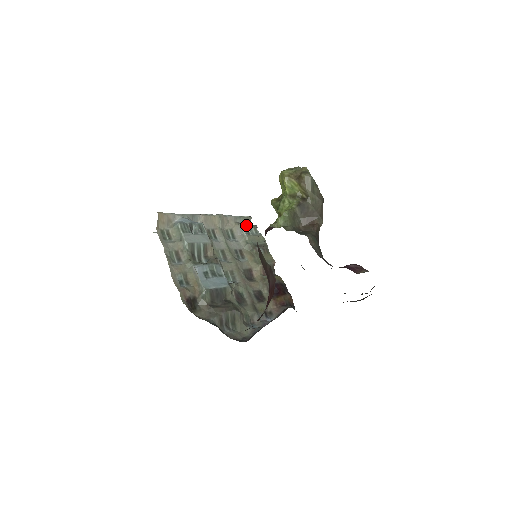
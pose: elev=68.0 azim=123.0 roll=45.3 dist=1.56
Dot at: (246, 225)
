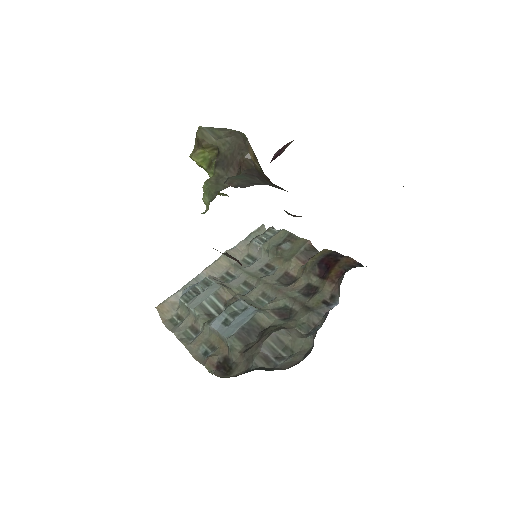
Dot at: (258, 237)
